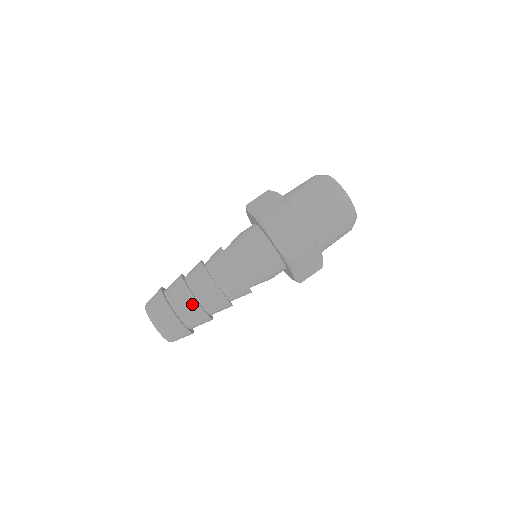
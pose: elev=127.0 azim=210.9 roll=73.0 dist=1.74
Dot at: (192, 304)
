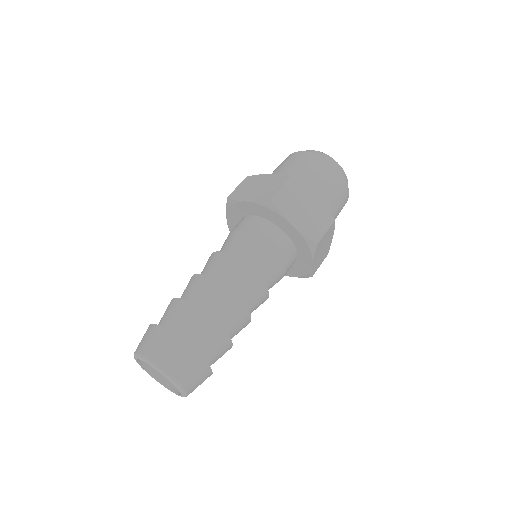
Dot at: (212, 329)
